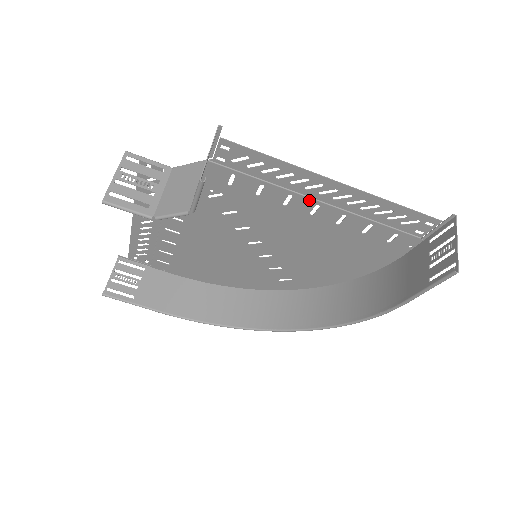
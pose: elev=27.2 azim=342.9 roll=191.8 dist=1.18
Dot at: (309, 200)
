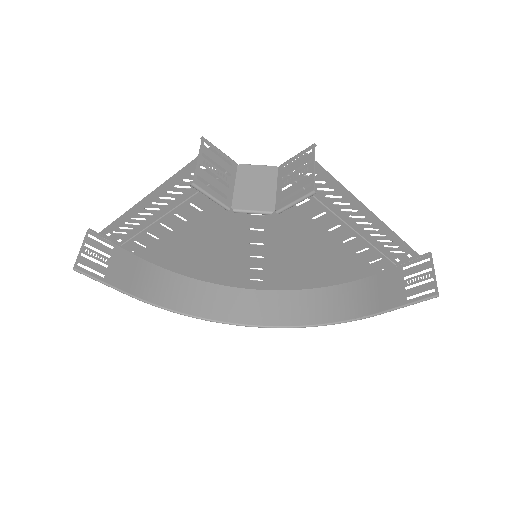
Dot at: (337, 219)
